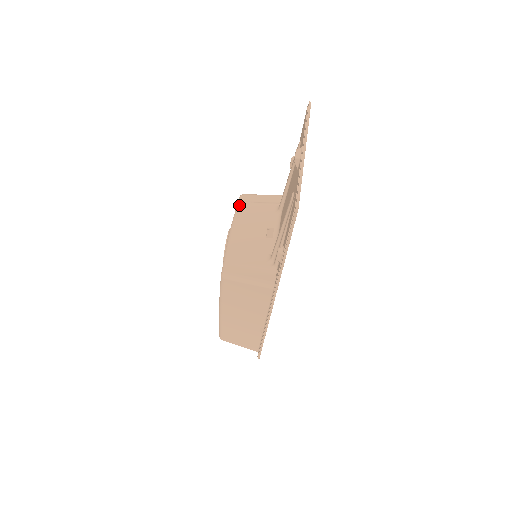
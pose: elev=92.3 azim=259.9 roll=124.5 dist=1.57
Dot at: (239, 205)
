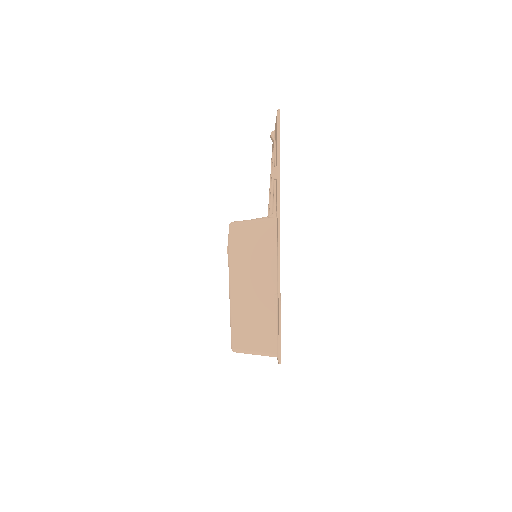
Dot at: occluded
